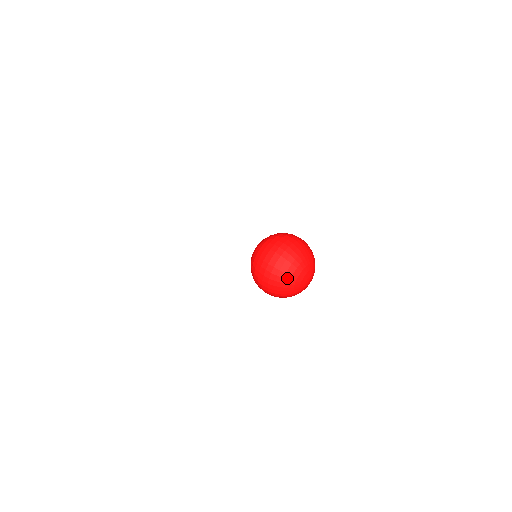
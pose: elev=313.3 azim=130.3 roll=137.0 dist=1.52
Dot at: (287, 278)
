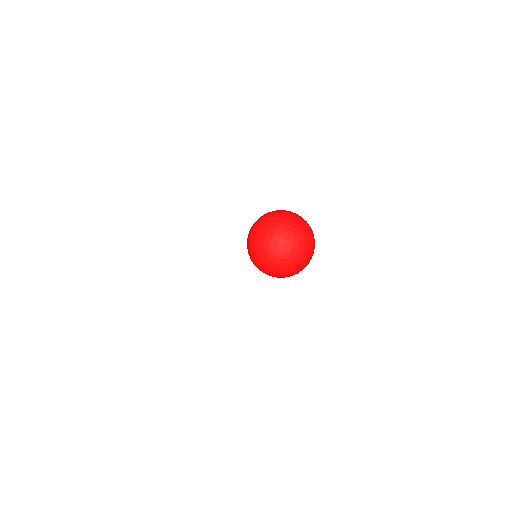
Dot at: (296, 267)
